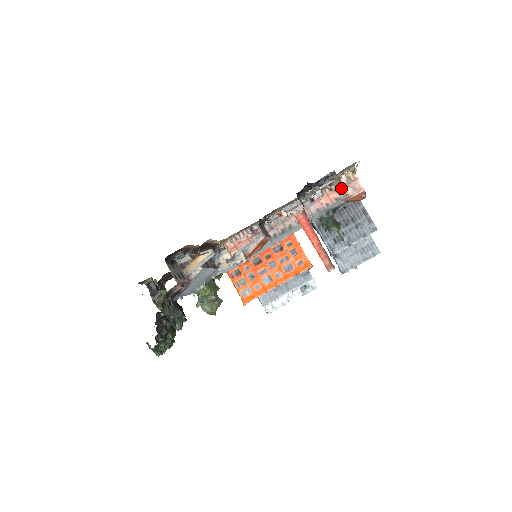
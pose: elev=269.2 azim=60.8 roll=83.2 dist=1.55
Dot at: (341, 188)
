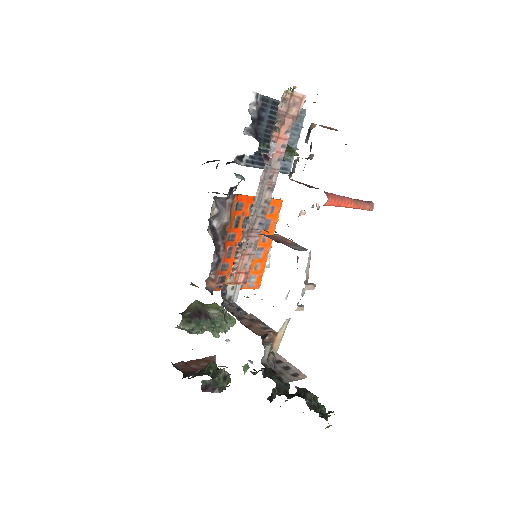
Dot at: (285, 117)
